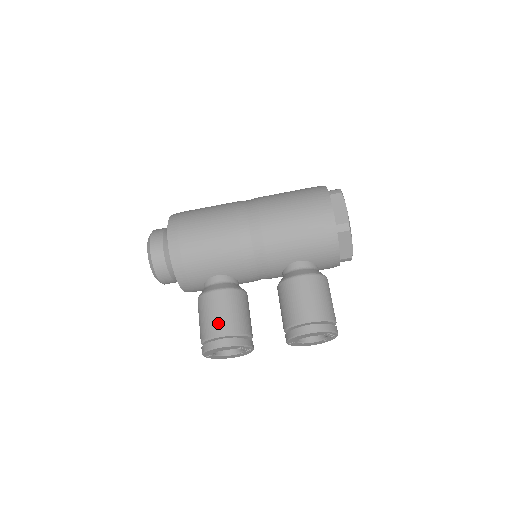
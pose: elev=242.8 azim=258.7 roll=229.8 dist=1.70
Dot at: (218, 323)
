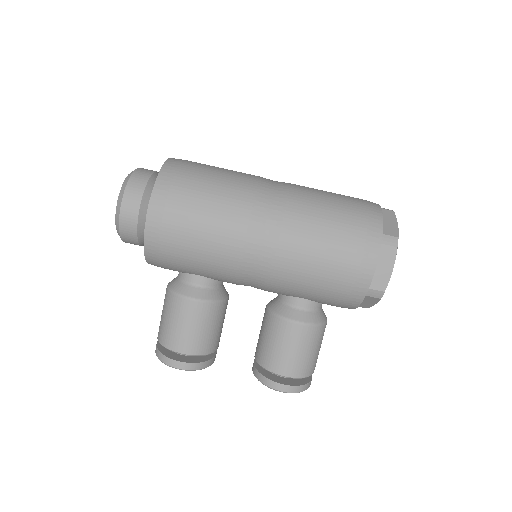
Dot at: (182, 339)
